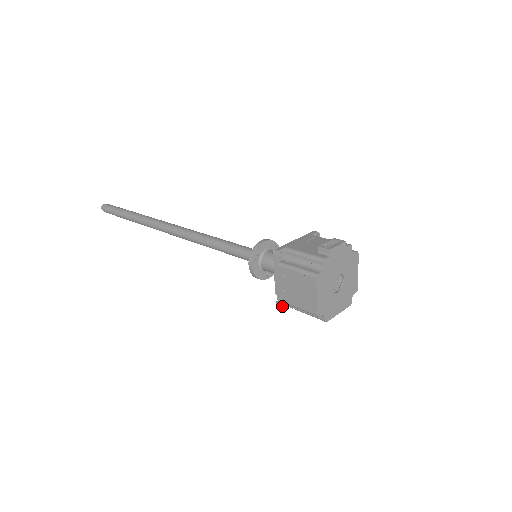
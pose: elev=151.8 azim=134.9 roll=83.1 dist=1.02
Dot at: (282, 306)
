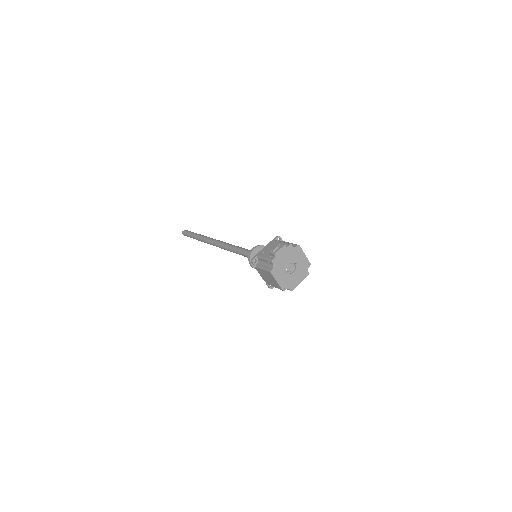
Dot at: occluded
